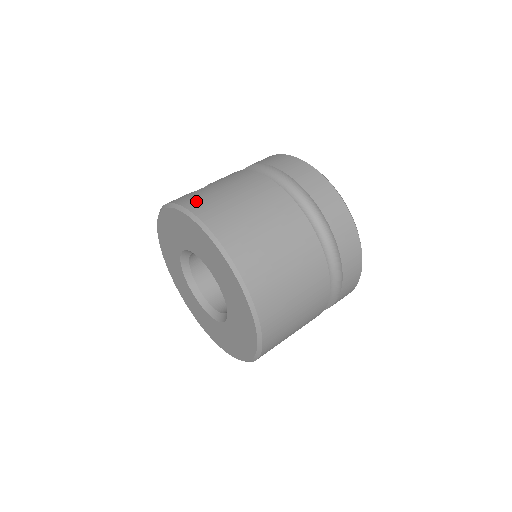
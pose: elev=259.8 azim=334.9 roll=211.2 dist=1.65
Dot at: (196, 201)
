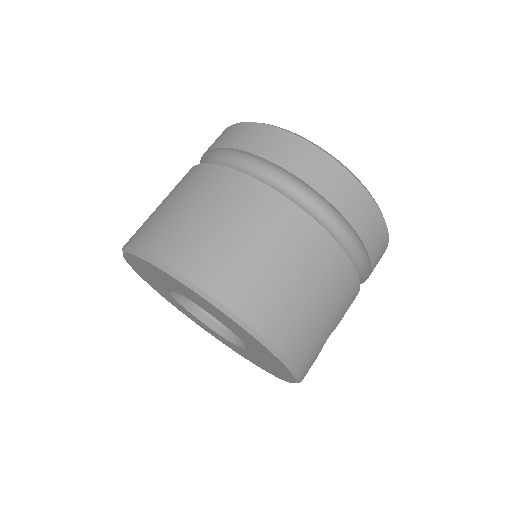
Dot at: occluded
